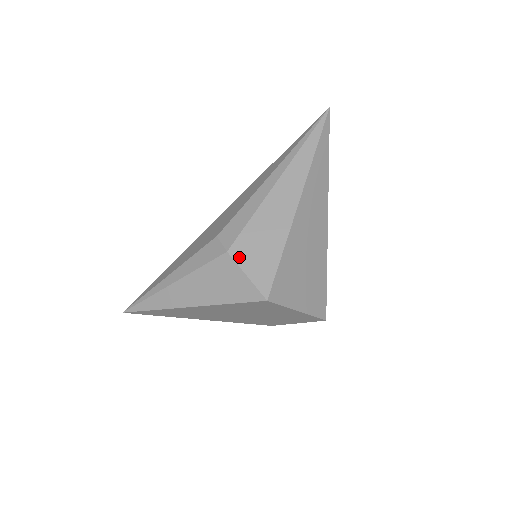
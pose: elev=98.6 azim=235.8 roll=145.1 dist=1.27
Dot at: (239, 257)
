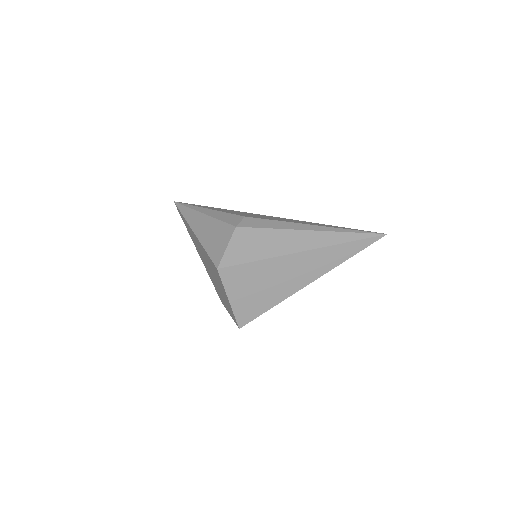
Dot at: (237, 236)
